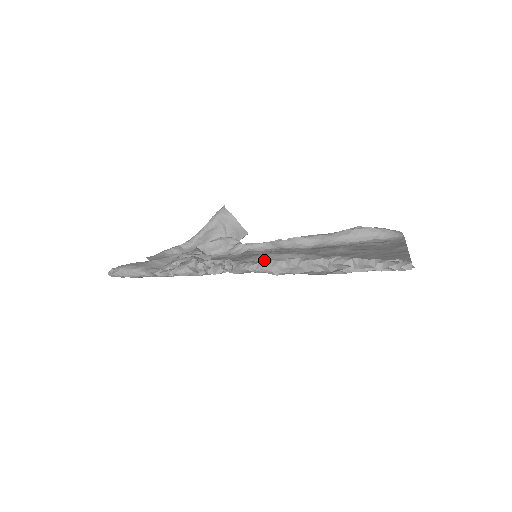
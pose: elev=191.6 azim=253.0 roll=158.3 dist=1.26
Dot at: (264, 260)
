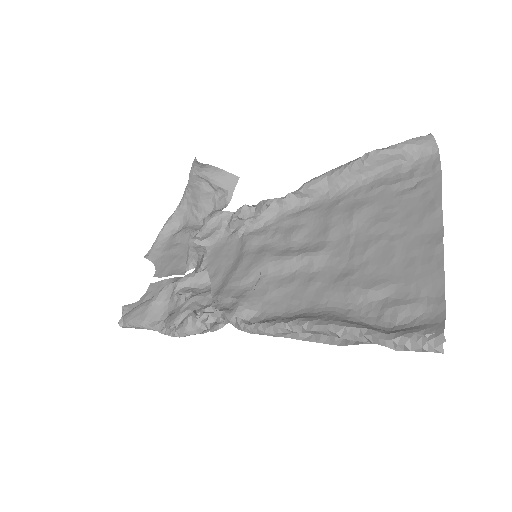
Dot at: (265, 279)
